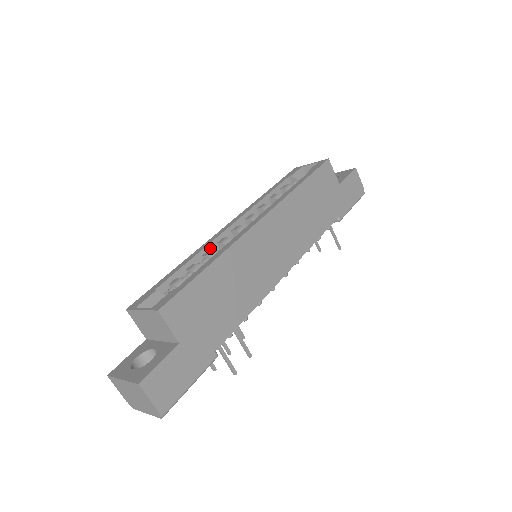
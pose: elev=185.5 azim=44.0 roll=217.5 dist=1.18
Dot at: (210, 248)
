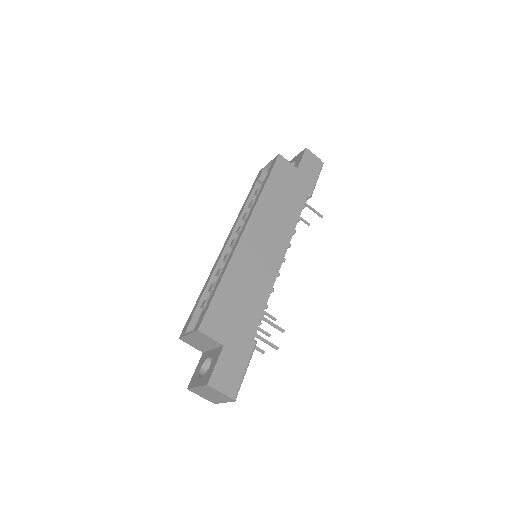
Dot at: (219, 267)
